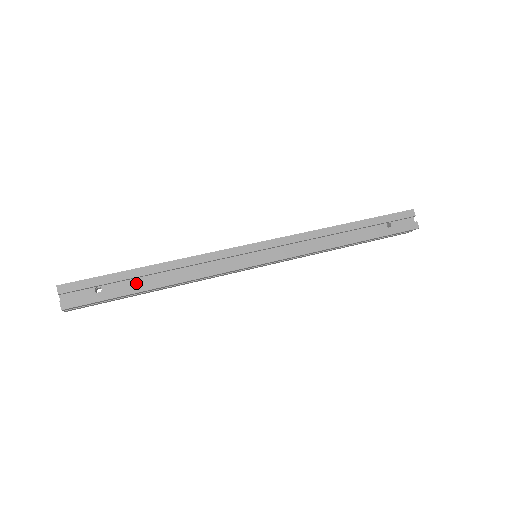
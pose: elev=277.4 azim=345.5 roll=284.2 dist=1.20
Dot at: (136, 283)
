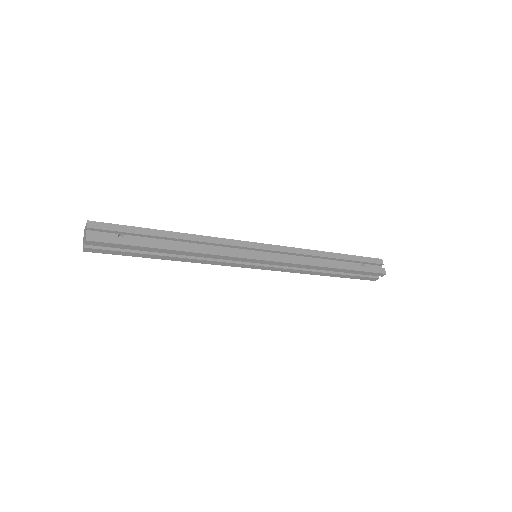
Dot at: (155, 242)
